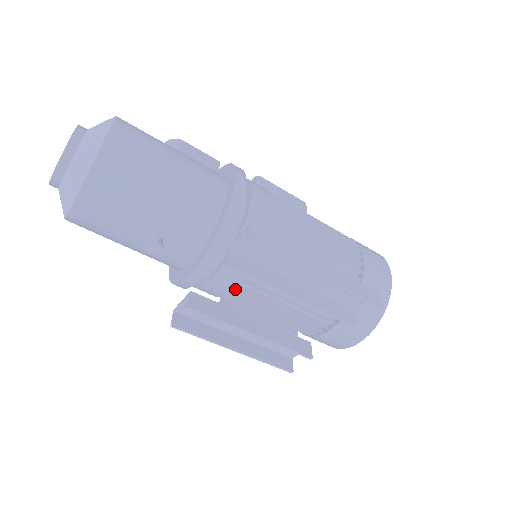
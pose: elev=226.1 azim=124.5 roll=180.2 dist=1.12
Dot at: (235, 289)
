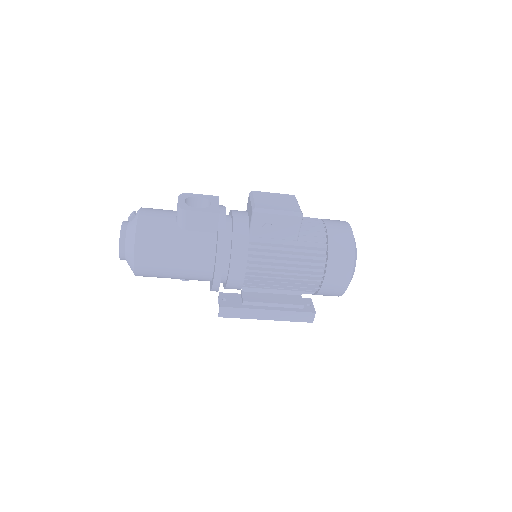
Dot at: occluded
